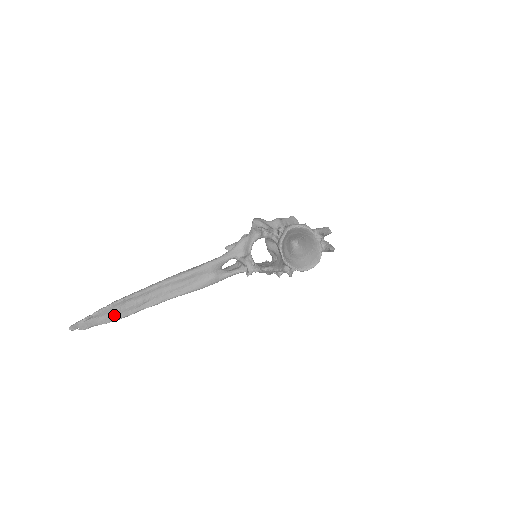
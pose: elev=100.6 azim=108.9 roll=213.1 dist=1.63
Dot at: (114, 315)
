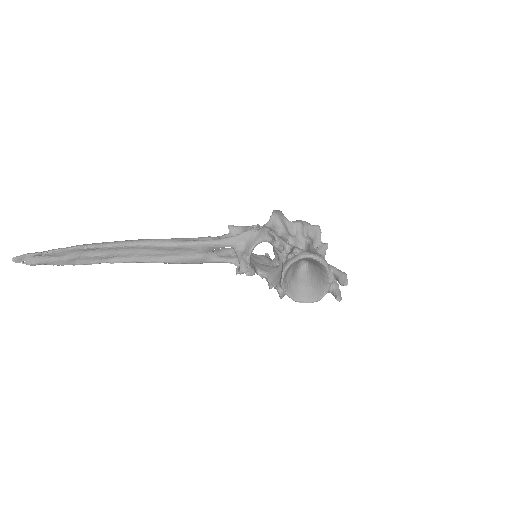
Dot at: (71, 260)
